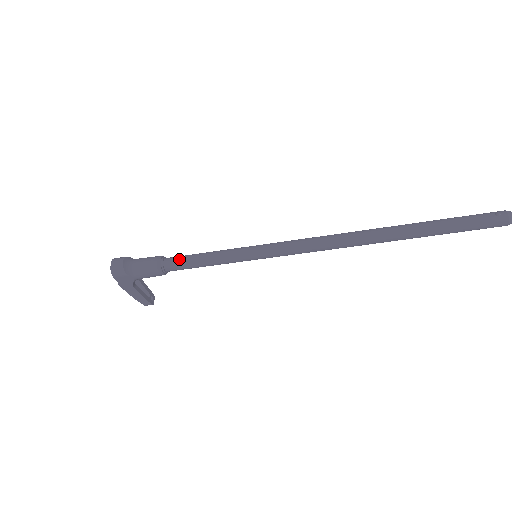
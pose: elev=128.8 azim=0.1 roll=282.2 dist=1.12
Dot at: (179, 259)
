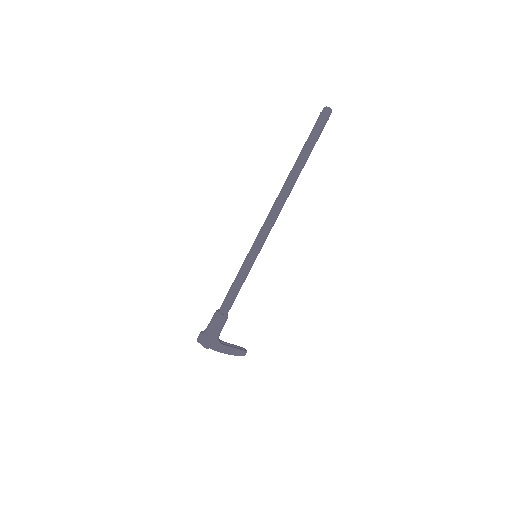
Dot at: (224, 300)
